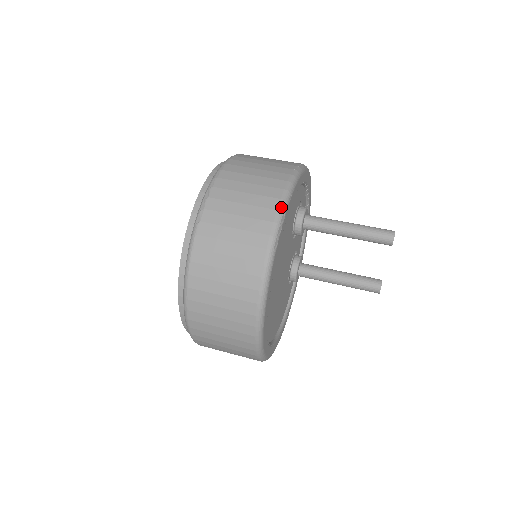
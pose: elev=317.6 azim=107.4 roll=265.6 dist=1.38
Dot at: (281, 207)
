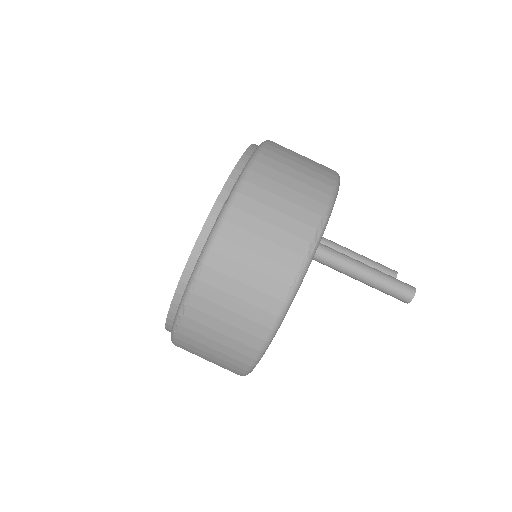
Dot at: (263, 348)
